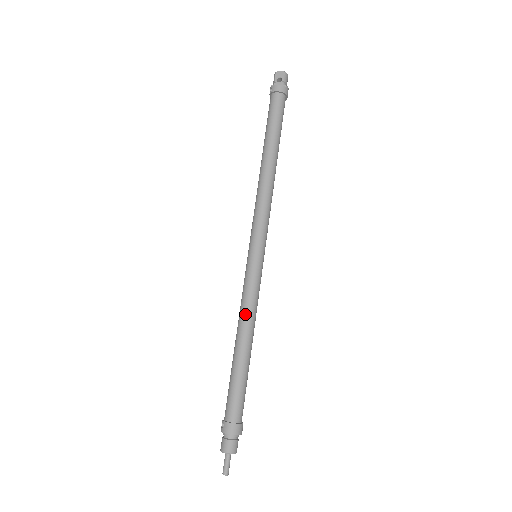
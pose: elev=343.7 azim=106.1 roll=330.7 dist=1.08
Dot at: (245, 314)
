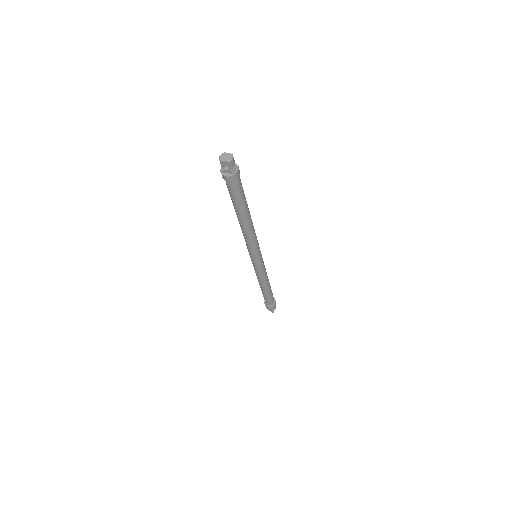
Dot at: (260, 280)
